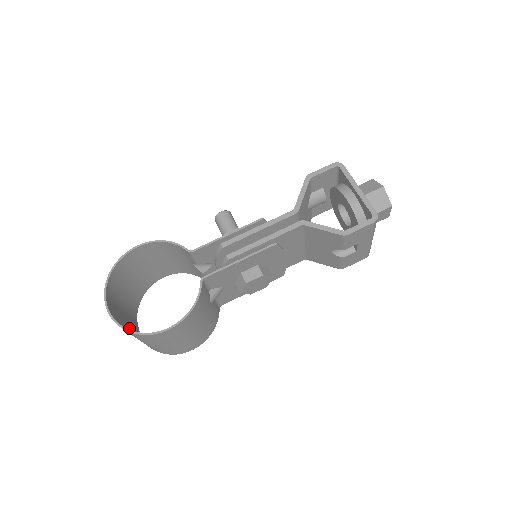
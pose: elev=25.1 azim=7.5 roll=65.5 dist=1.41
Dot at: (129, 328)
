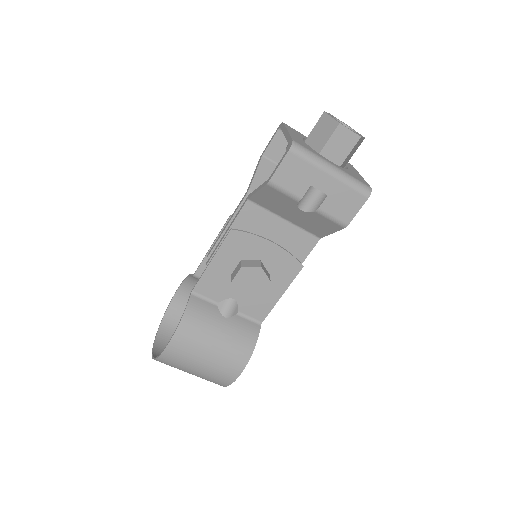
Dot at: occluded
